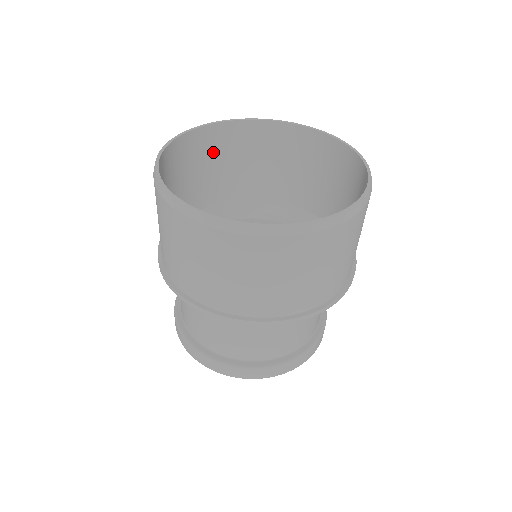
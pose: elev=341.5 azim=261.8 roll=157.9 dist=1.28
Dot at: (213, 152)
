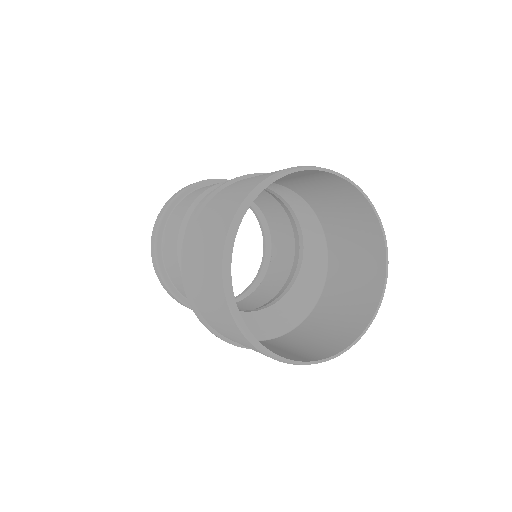
Dot at: occluded
